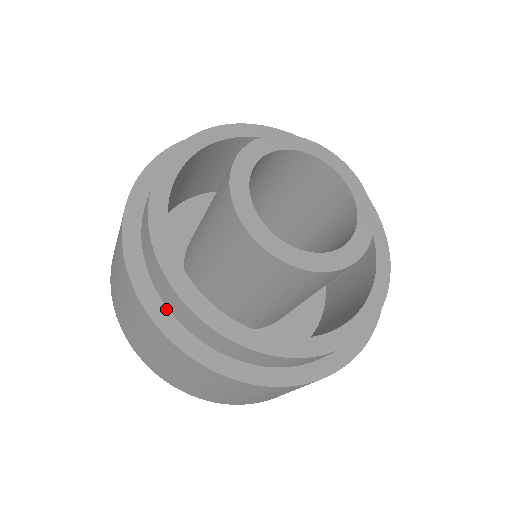
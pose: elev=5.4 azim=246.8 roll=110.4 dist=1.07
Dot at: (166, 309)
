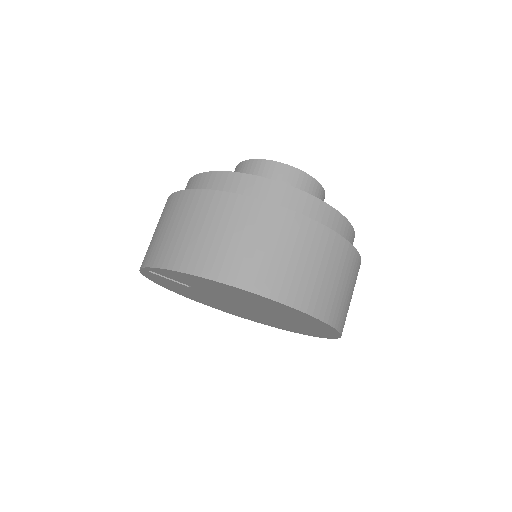
Dot at: occluded
